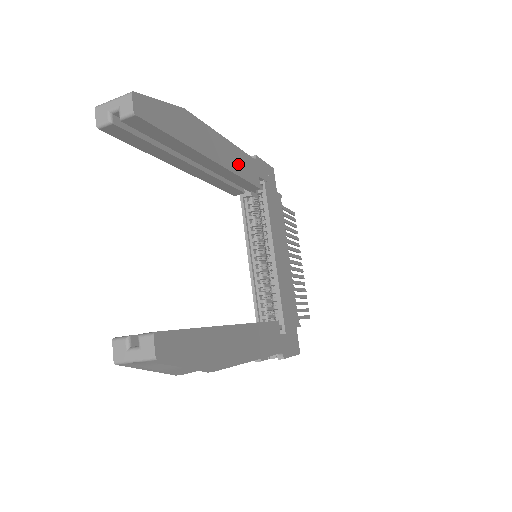
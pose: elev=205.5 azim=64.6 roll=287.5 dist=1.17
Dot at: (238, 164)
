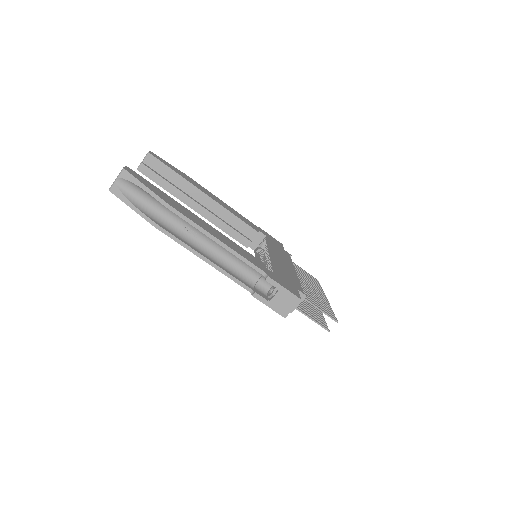
Dot at: (234, 213)
